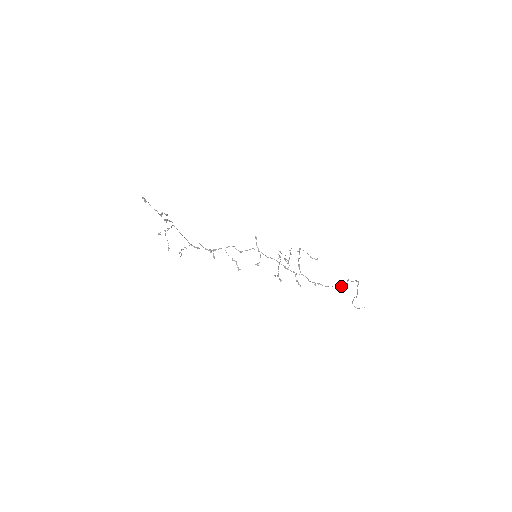
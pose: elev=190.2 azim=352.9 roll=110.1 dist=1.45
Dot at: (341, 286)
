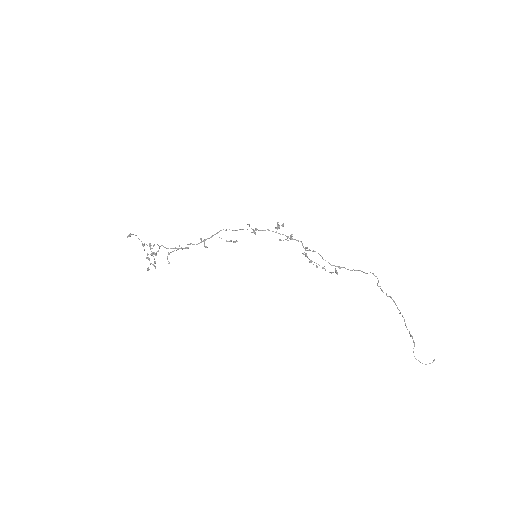
Dot at: occluded
